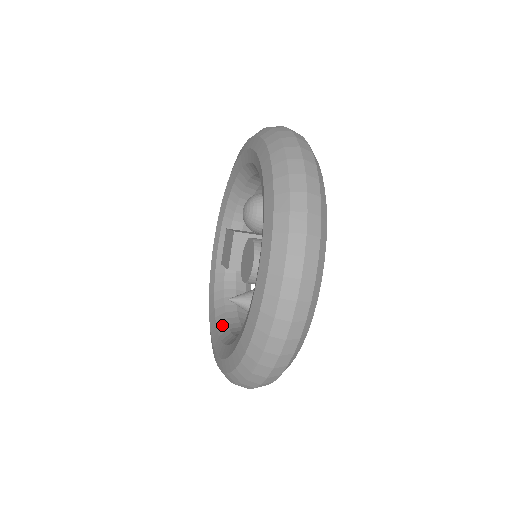
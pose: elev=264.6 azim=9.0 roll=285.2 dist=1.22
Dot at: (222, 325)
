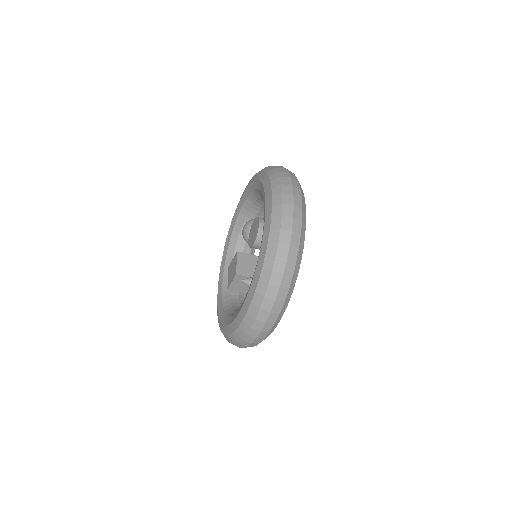
Dot at: occluded
